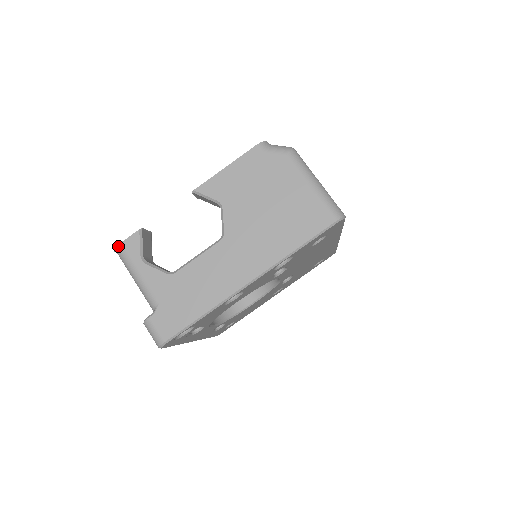
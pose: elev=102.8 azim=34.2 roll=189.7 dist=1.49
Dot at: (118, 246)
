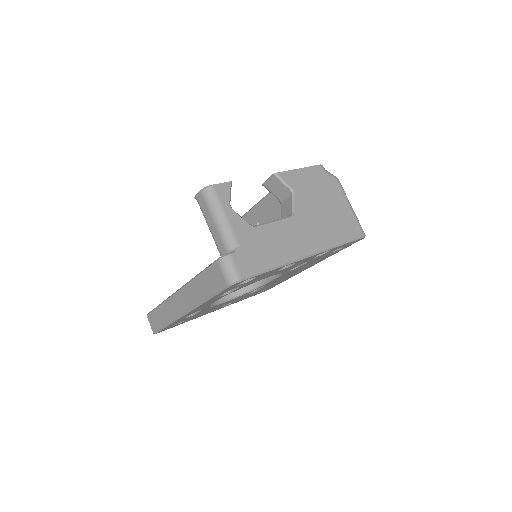
Dot at: (211, 186)
